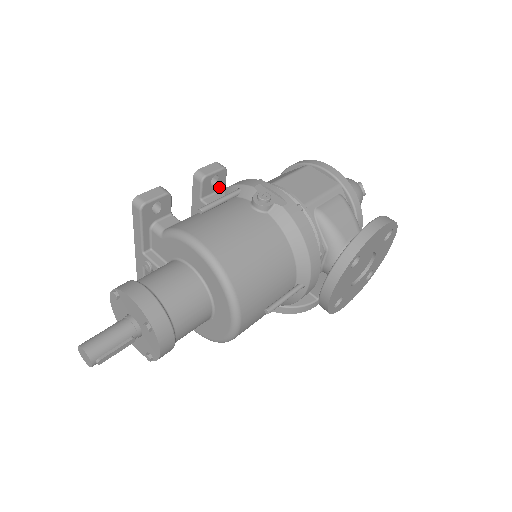
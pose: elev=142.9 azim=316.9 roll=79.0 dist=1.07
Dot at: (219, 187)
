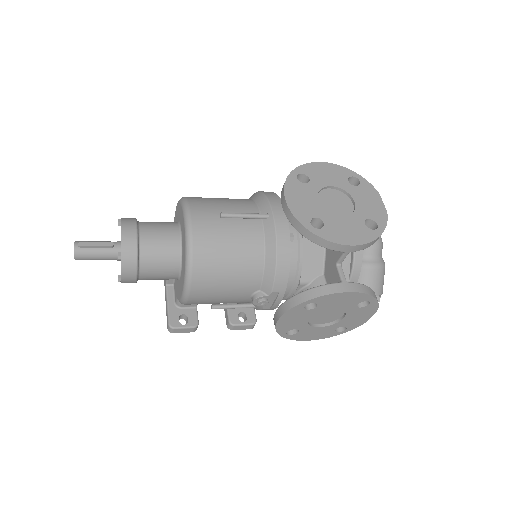
Dot at: occluded
